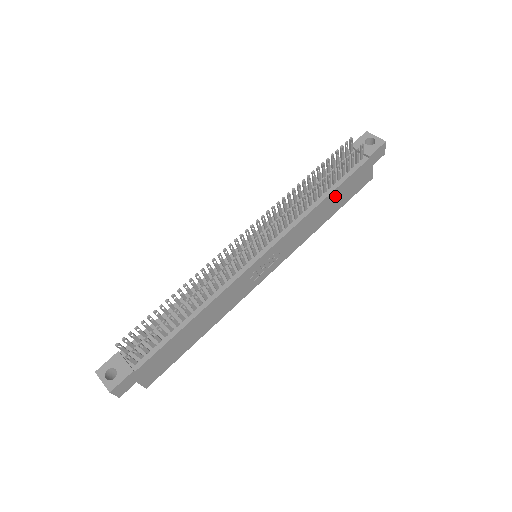
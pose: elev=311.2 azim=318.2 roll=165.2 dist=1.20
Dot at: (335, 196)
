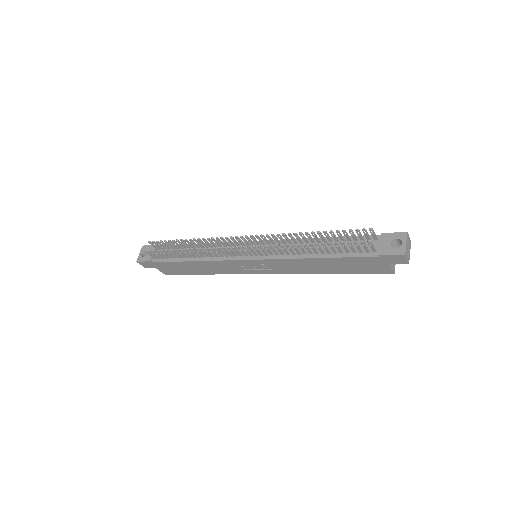
Dot at: (333, 262)
